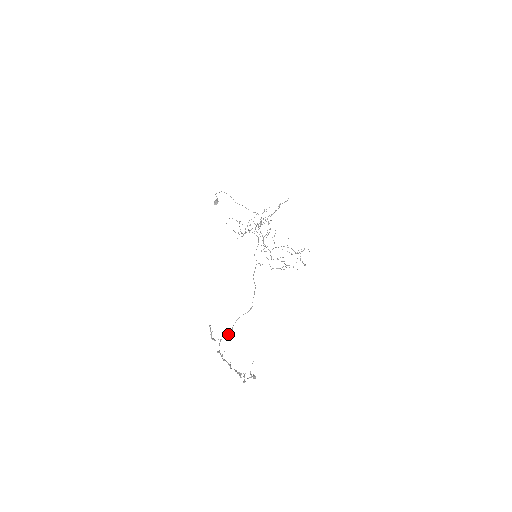
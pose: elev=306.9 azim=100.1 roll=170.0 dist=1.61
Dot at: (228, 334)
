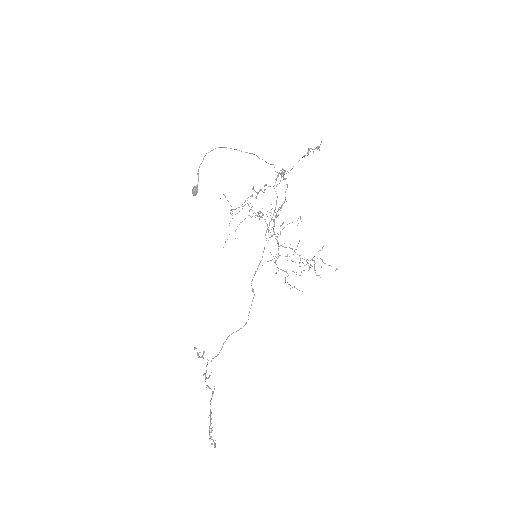
Dot at: occluded
